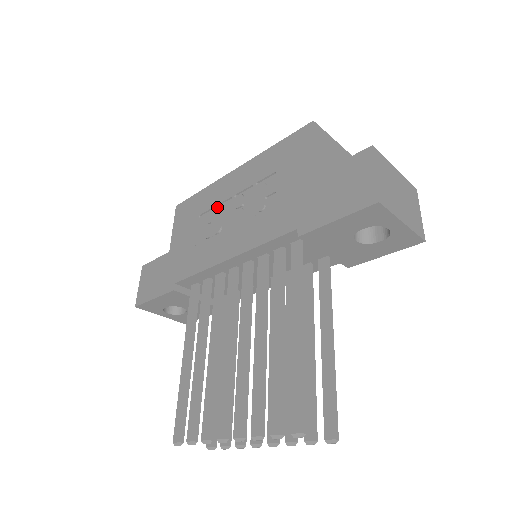
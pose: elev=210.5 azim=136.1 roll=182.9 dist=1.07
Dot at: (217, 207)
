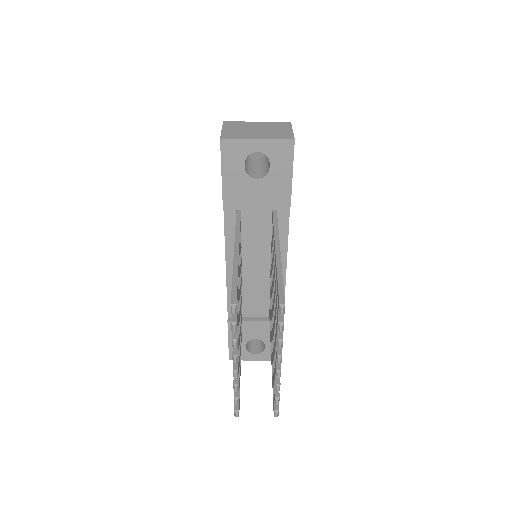
Dot at: occluded
